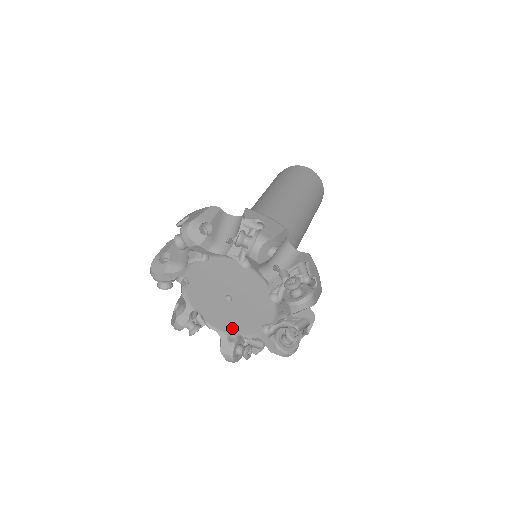
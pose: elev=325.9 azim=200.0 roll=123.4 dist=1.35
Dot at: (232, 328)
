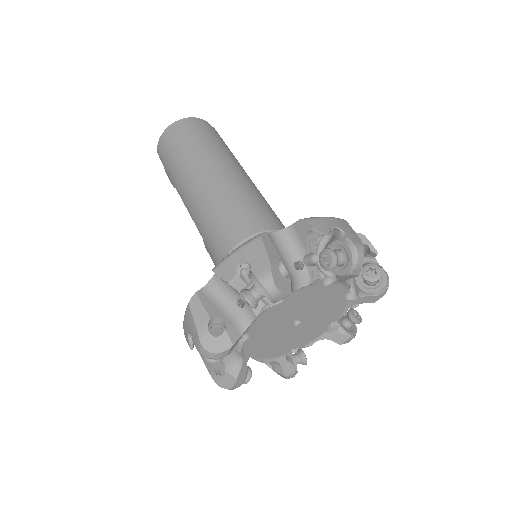
Dot at: (292, 347)
